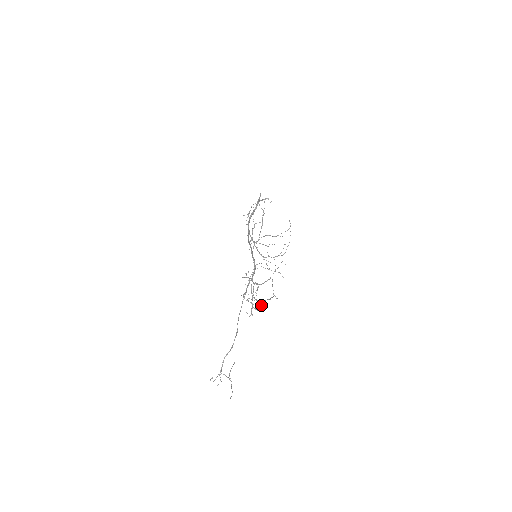
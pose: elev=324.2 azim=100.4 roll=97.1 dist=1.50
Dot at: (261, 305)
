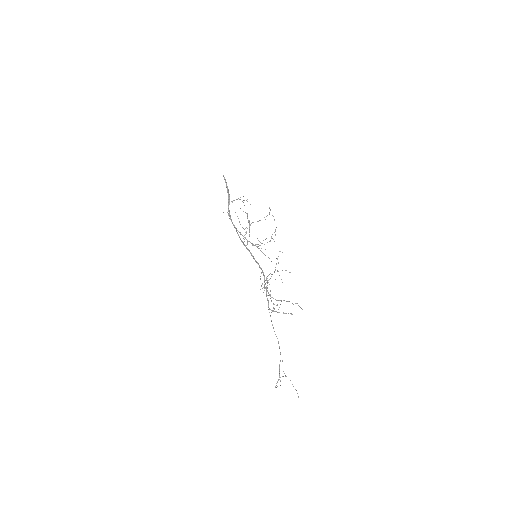
Dot at: (288, 313)
